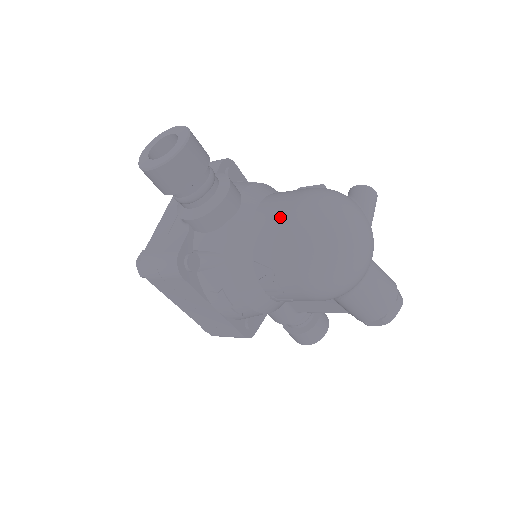
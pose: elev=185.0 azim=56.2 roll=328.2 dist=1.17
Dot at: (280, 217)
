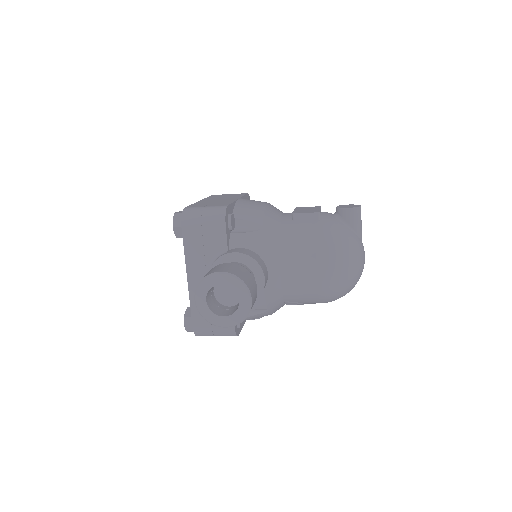
Dot at: (308, 279)
